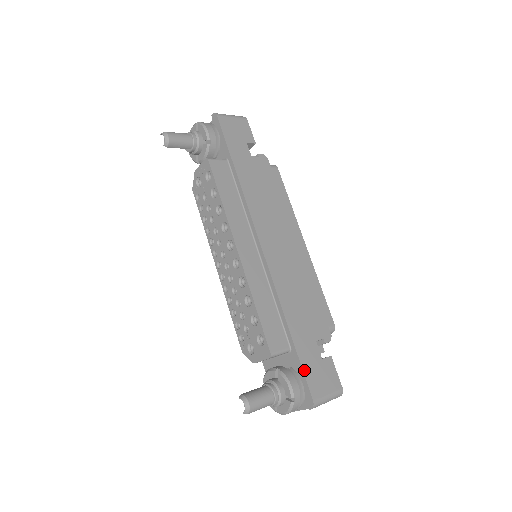
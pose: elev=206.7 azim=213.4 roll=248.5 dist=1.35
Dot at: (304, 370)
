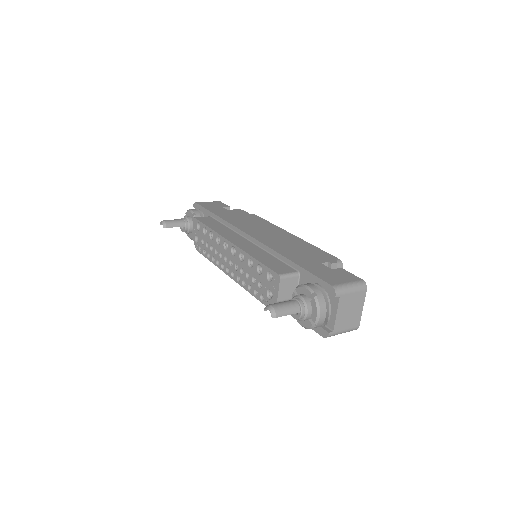
Dot at: (314, 274)
